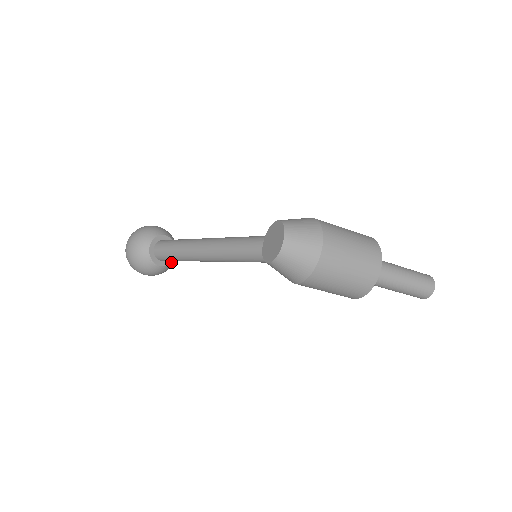
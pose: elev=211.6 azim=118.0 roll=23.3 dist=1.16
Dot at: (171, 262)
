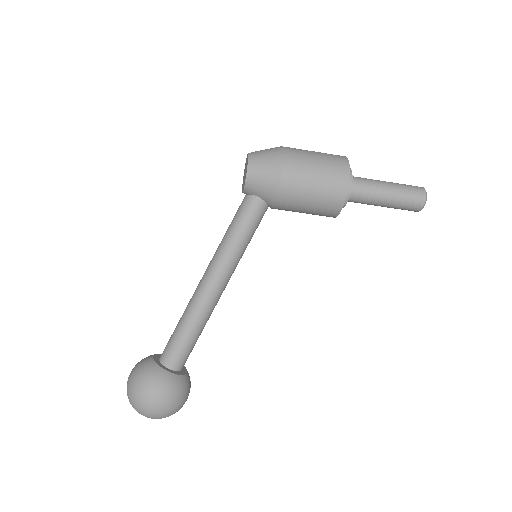
Dot at: (184, 376)
